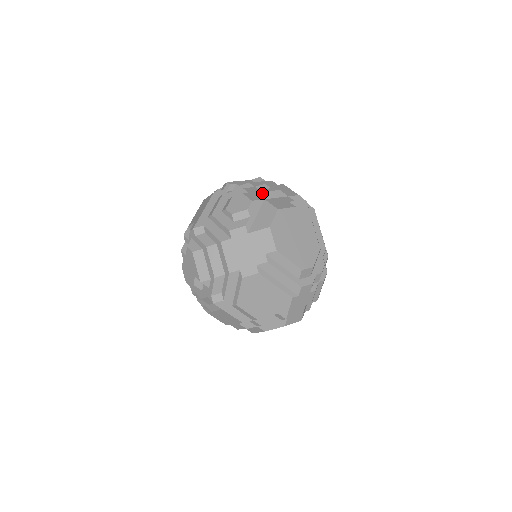
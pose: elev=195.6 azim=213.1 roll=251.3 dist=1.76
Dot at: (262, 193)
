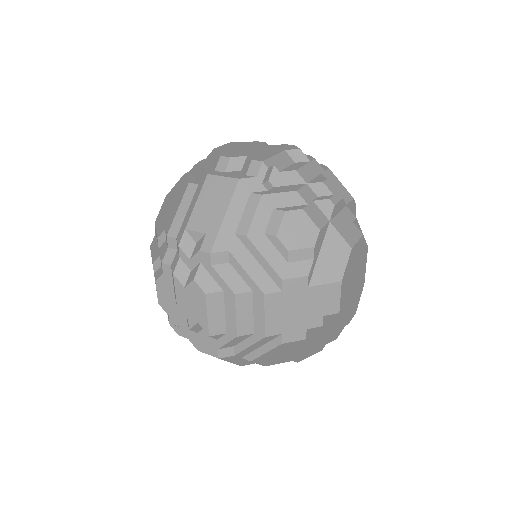
Dot at: (325, 207)
